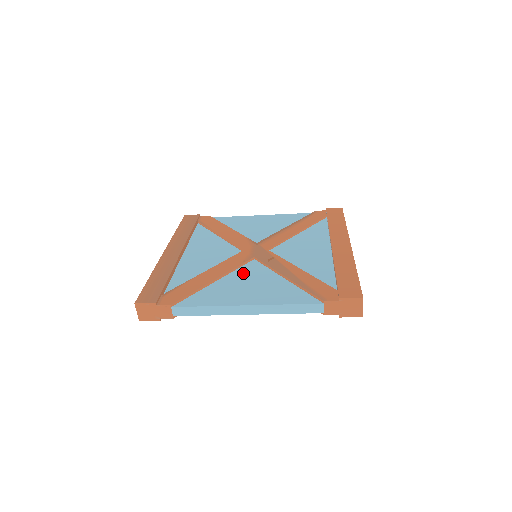
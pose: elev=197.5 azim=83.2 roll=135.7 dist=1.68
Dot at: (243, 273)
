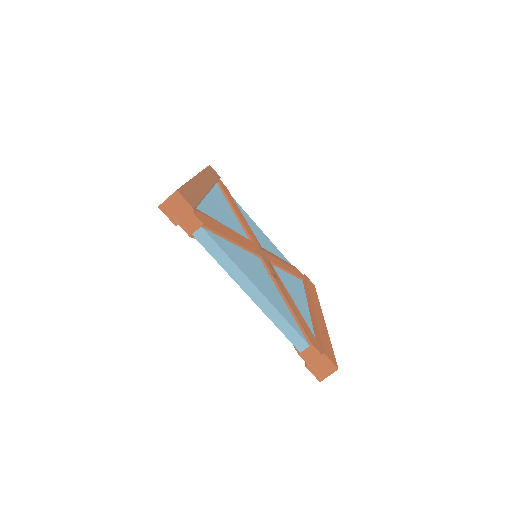
Dot at: (253, 260)
